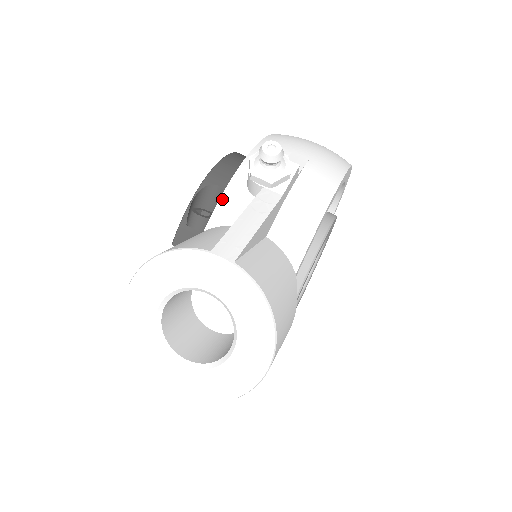
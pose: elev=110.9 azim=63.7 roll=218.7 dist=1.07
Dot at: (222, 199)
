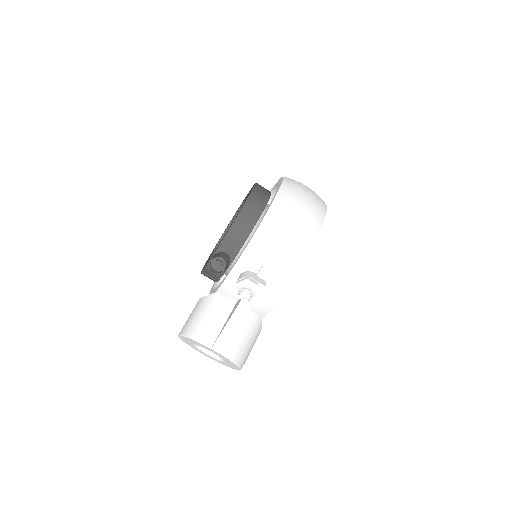
Dot at: (225, 283)
